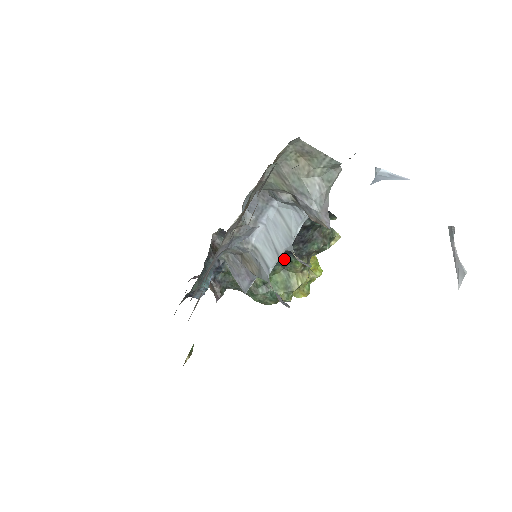
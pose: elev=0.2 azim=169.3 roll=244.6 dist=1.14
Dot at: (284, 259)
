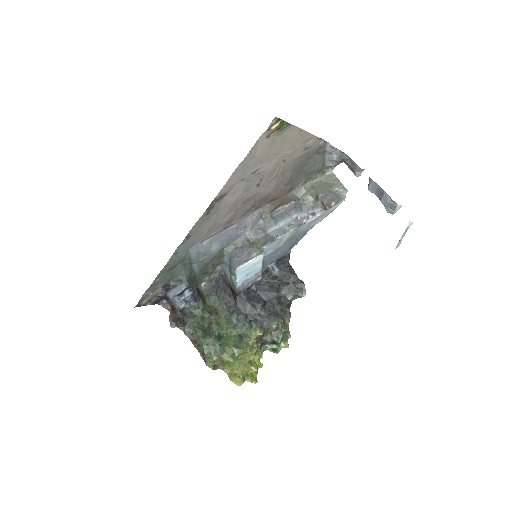
Dot at: (247, 322)
